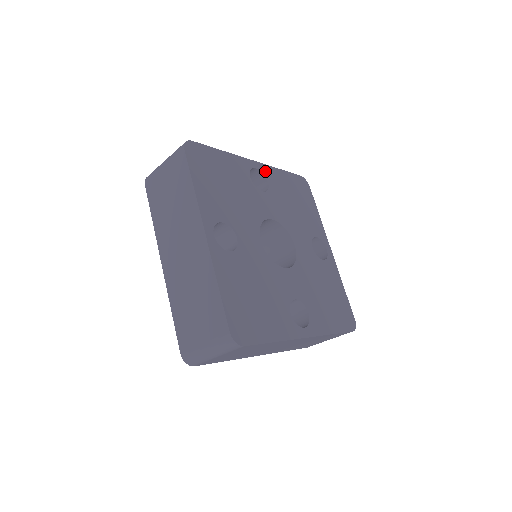
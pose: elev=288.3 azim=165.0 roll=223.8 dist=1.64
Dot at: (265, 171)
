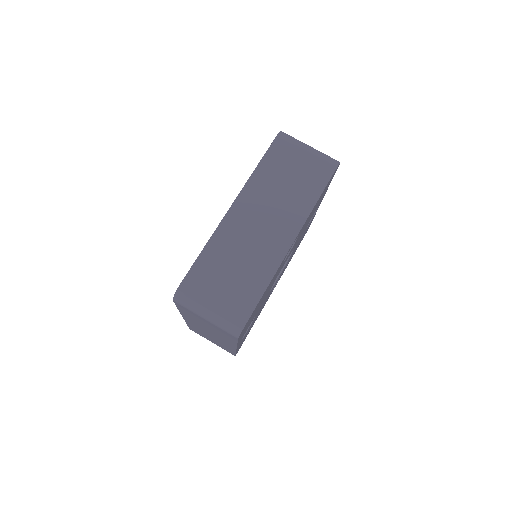
Dot at: occluded
